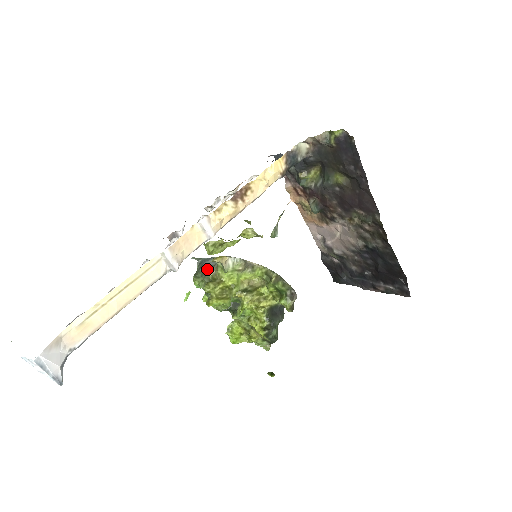
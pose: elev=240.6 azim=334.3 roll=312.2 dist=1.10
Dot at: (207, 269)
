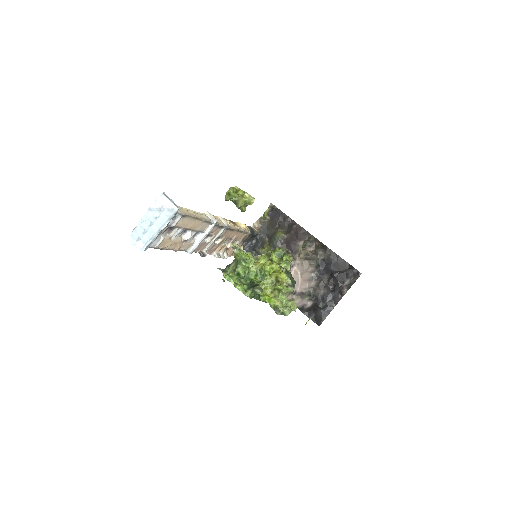
Dot at: (230, 264)
